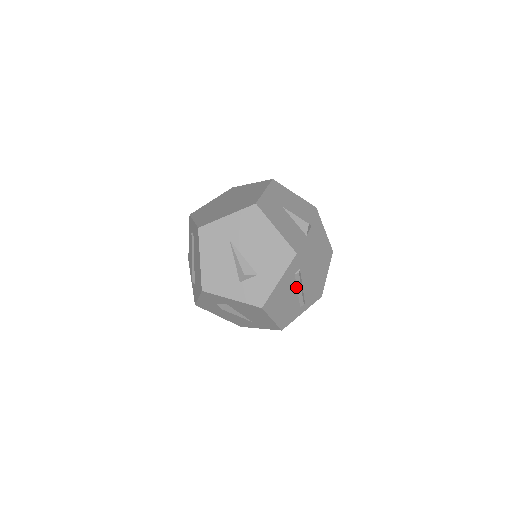
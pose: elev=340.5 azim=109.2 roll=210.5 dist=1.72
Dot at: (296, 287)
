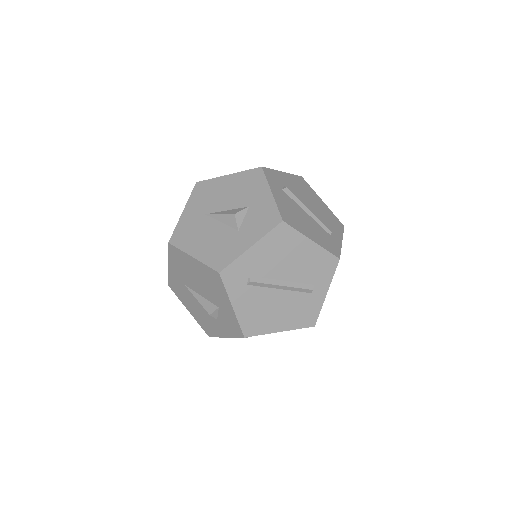
Dot at: (272, 288)
